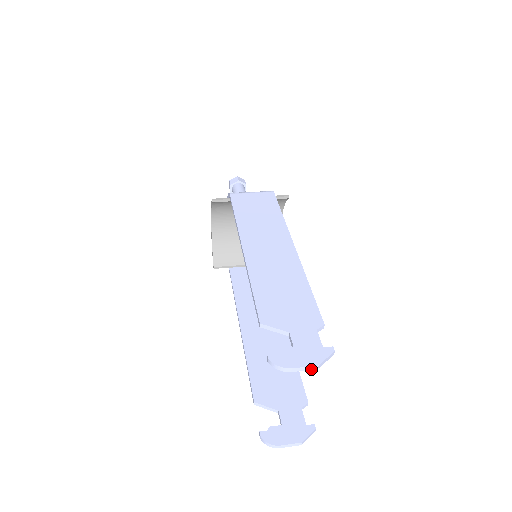
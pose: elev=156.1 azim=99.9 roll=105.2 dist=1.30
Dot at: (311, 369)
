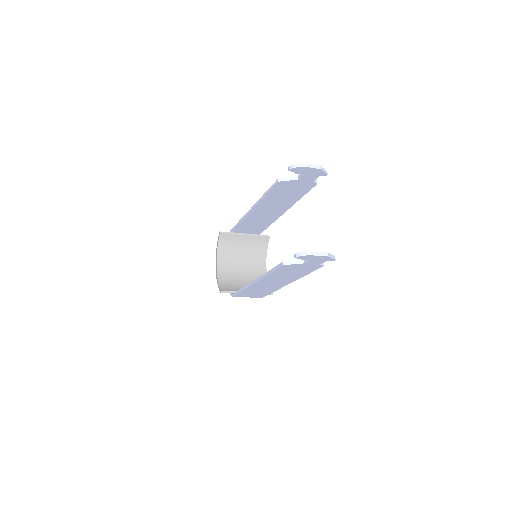
Dot at: (317, 168)
